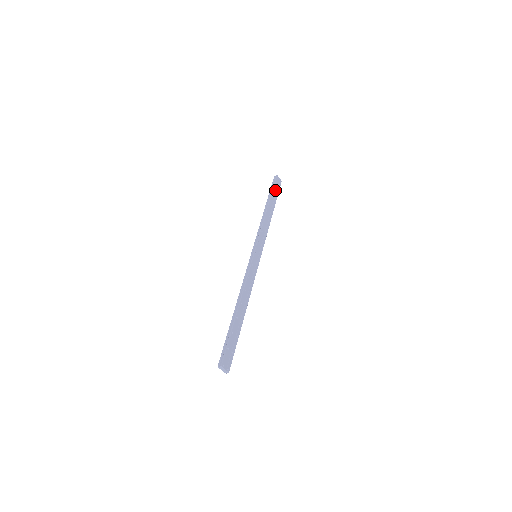
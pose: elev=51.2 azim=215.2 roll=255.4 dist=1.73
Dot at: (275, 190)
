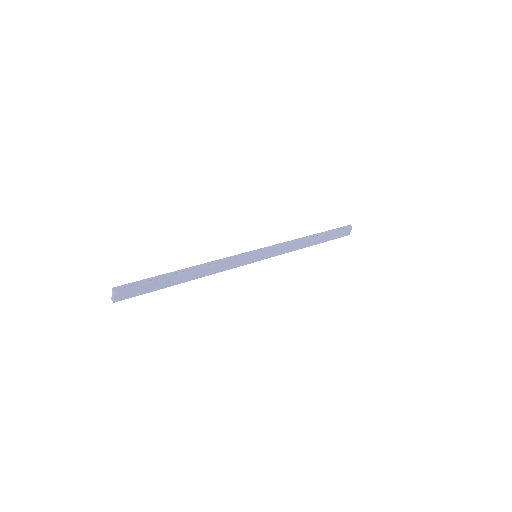
Dot at: (336, 234)
